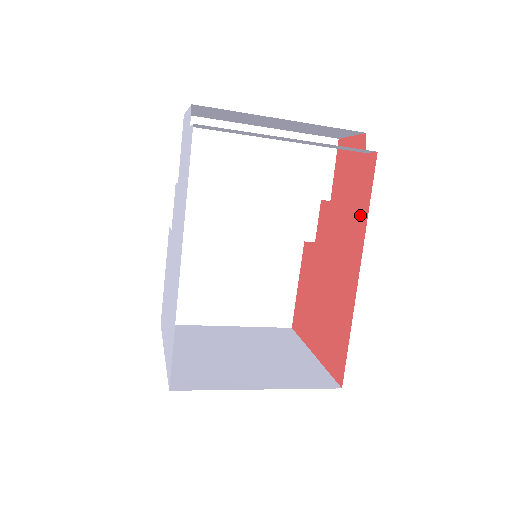
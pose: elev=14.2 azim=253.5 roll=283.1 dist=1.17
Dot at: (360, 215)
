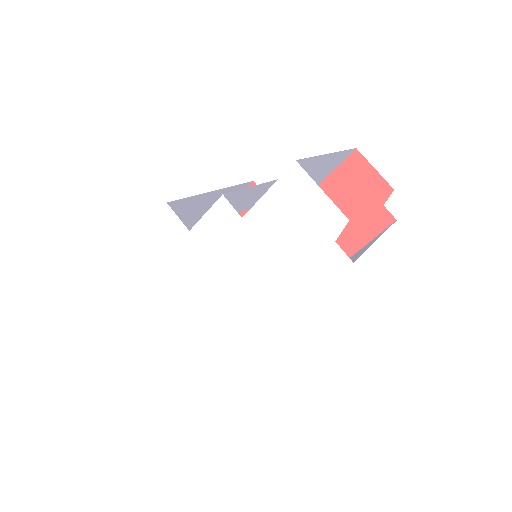
Dot at: (348, 243)
